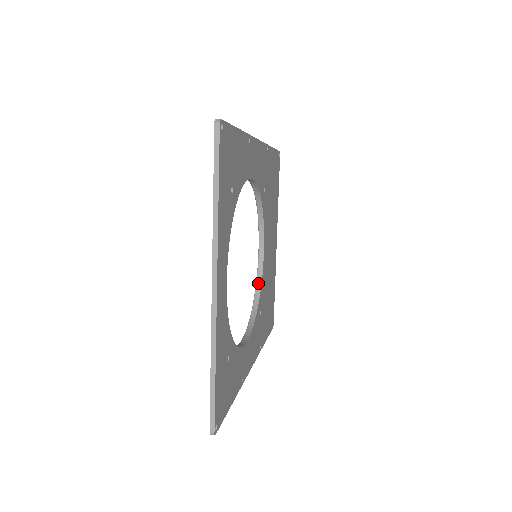
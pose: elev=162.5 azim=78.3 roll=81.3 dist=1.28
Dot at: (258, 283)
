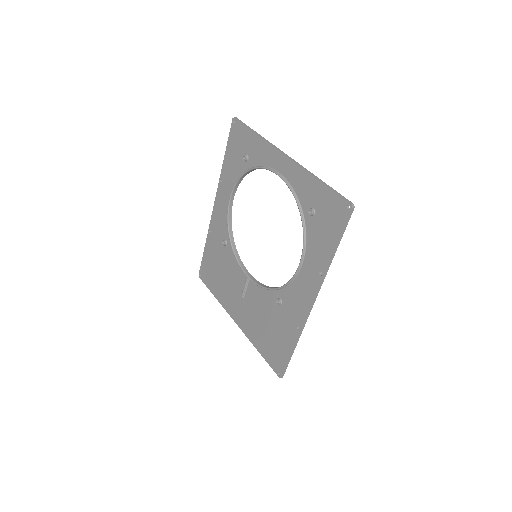
Dot at: (264, 286)
